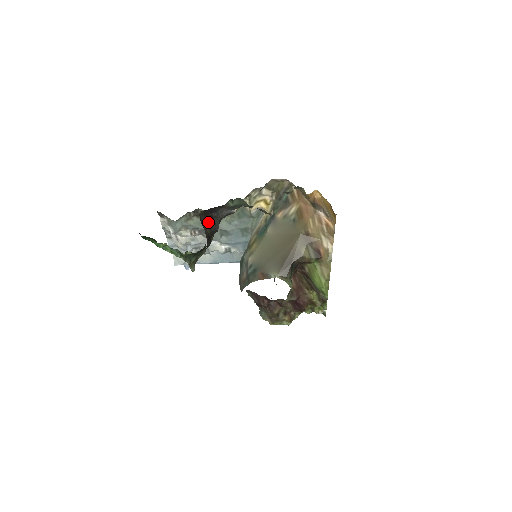
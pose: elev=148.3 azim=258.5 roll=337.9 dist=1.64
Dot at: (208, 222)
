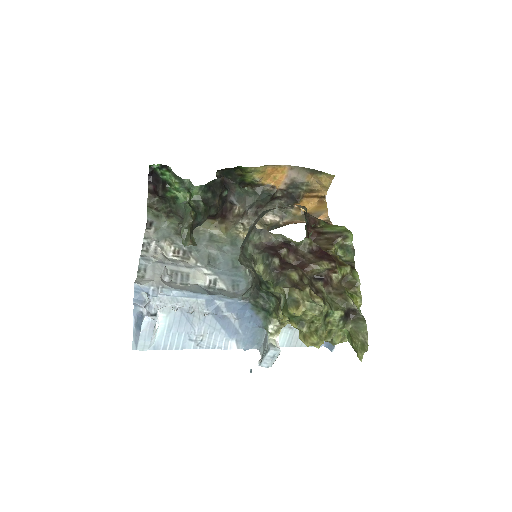
Dot at: occluded
